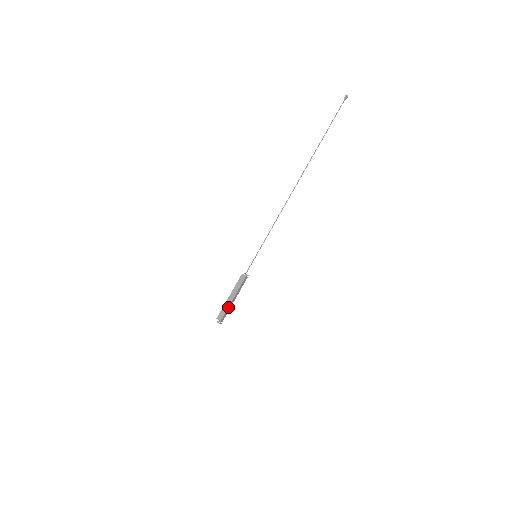
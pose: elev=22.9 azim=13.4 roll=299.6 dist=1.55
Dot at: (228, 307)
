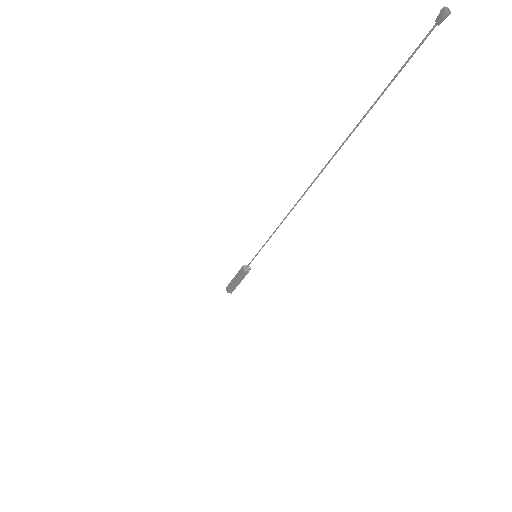
Dot at: (232, 286)
